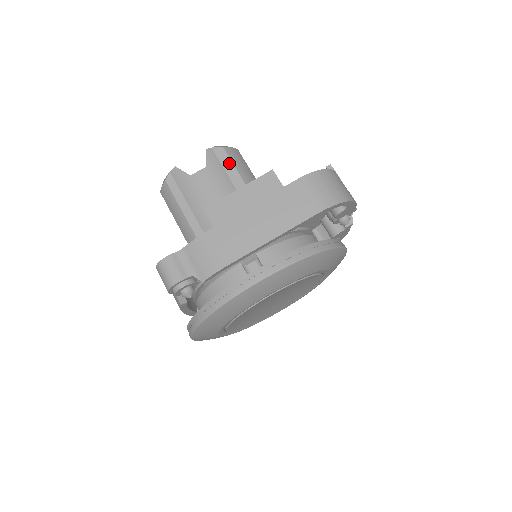
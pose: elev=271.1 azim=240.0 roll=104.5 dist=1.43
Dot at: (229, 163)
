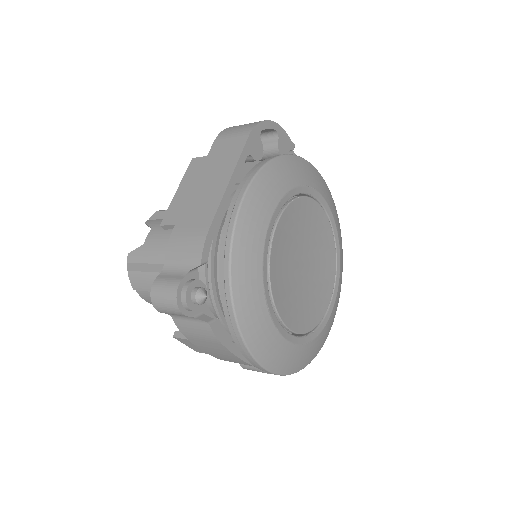
Dot at: occluded
